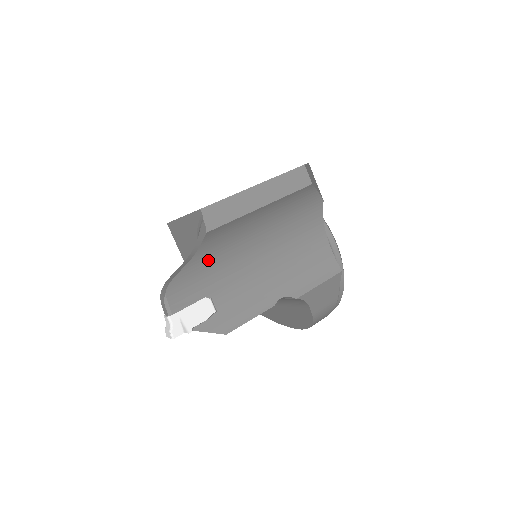
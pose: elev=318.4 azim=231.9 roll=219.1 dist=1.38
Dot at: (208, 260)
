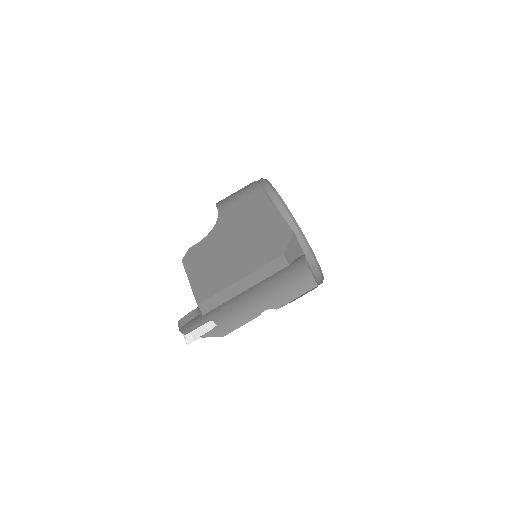
Dot at: occluded
